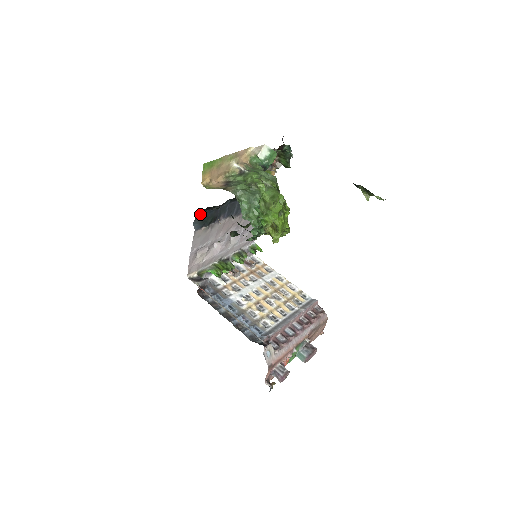
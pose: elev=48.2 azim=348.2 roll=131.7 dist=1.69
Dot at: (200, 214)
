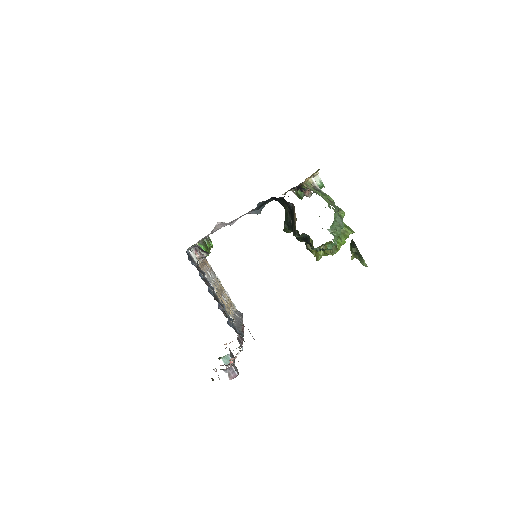
Dot at: occluded
